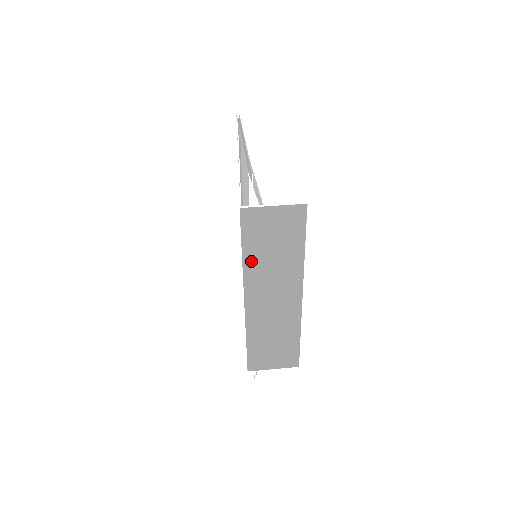
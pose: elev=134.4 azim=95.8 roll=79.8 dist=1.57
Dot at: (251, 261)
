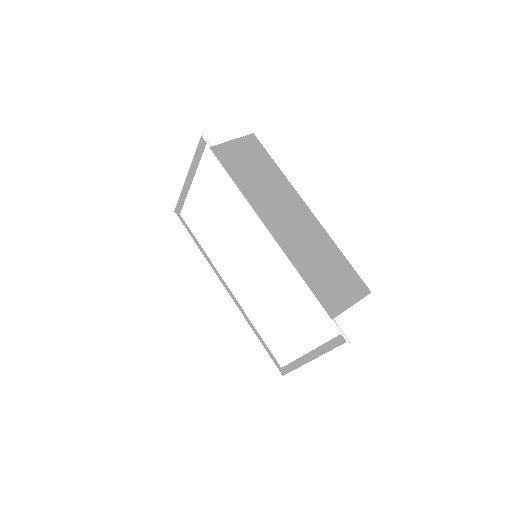
Dot at: (247, 191)
